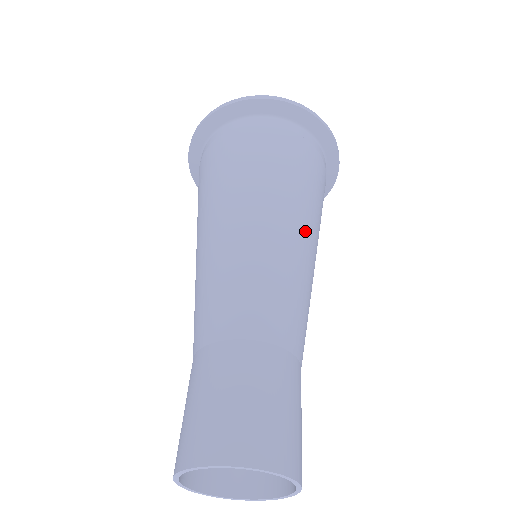
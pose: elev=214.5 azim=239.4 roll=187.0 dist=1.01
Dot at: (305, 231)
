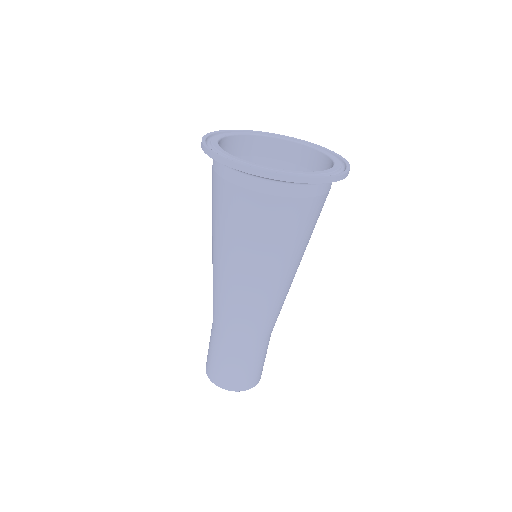
Dot at: occluded
